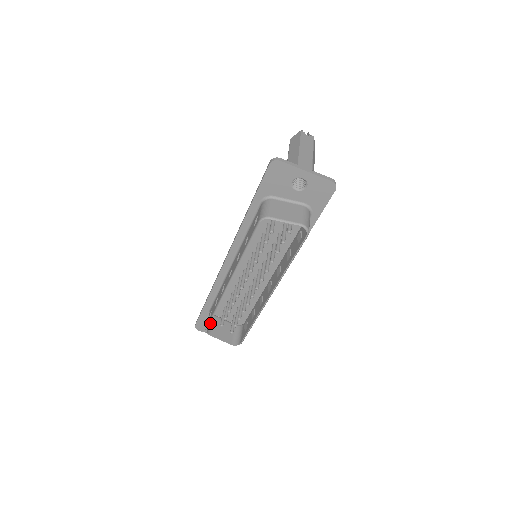
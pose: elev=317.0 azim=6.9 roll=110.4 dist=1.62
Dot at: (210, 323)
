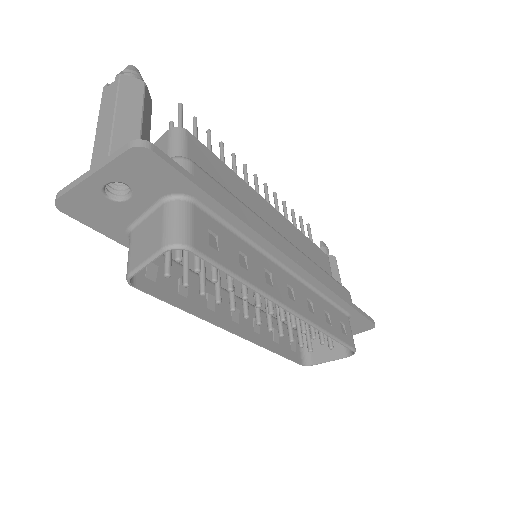
Dot at: (305, 348)
